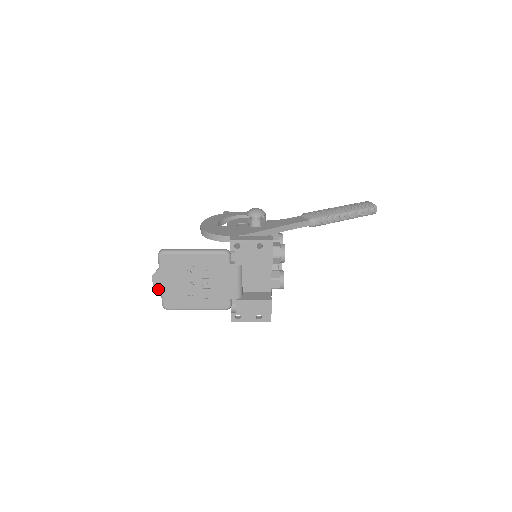
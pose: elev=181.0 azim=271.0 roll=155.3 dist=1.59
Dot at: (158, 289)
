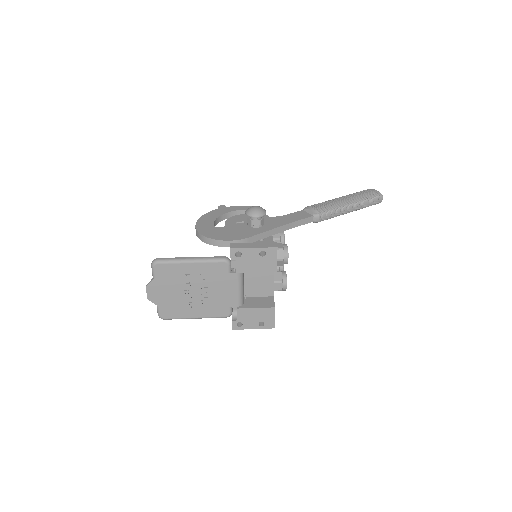
Dot at: (153, 300)
